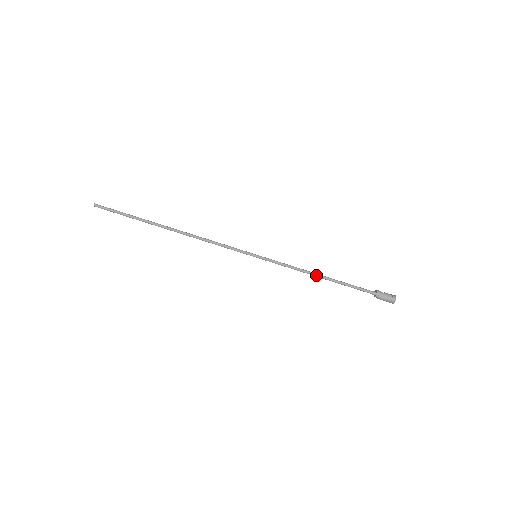
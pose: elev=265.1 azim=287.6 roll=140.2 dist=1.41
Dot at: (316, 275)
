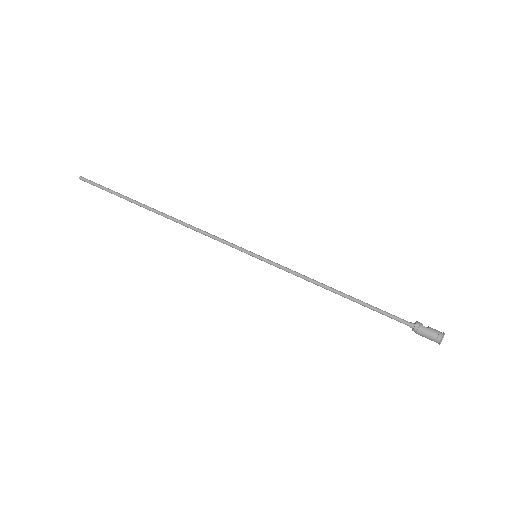
Dot at: (332, 290)
